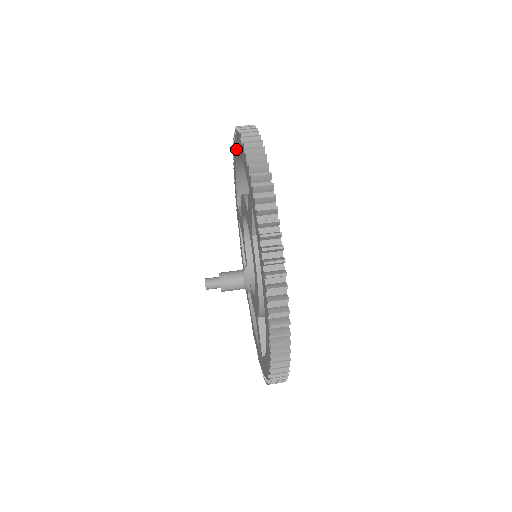
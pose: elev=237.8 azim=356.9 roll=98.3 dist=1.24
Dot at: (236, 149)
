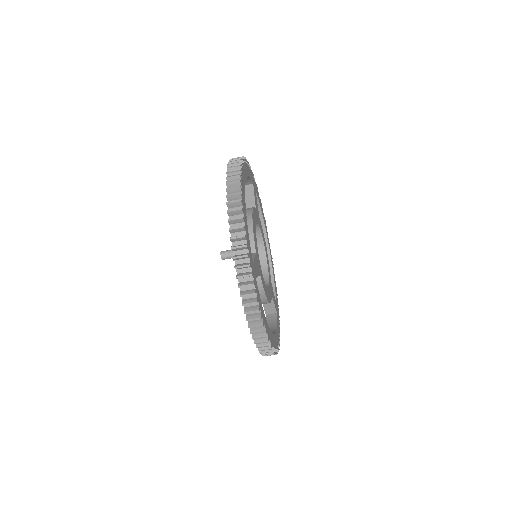
Dot at: occluded
